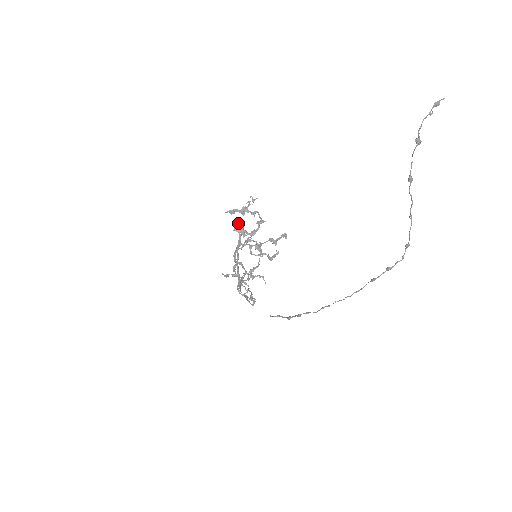
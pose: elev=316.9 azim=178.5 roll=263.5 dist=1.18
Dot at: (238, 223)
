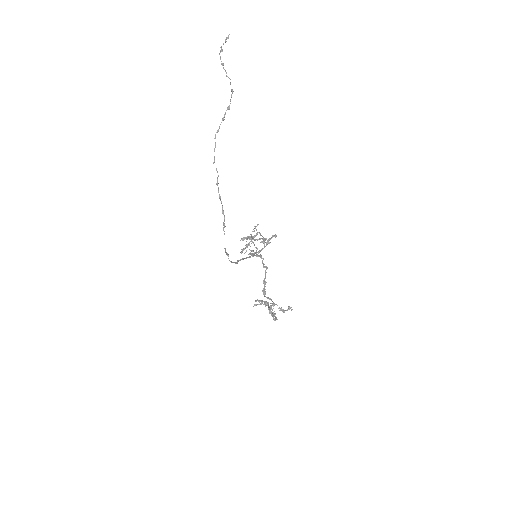
Dot at: occluded
